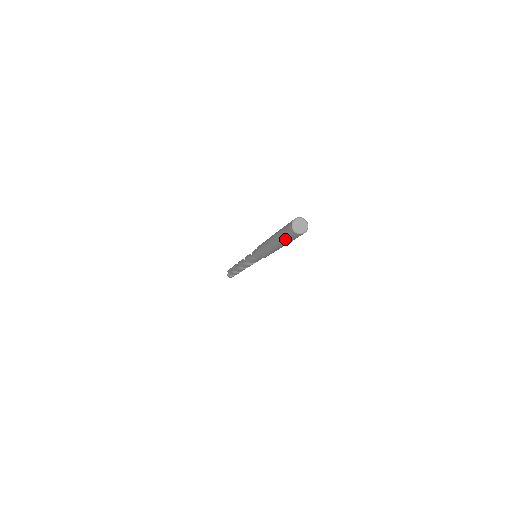
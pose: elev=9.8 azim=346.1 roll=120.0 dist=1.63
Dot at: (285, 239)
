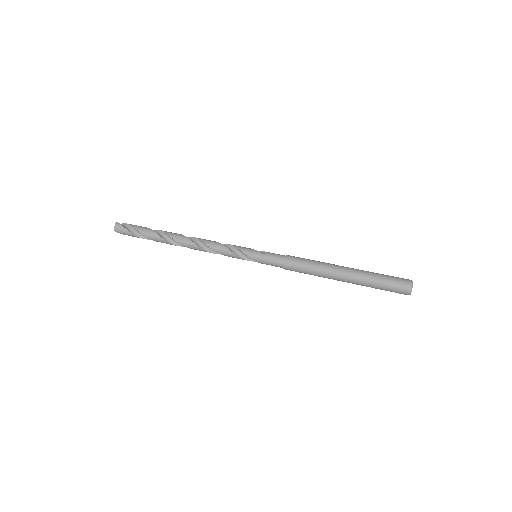
Dot at: occluded
